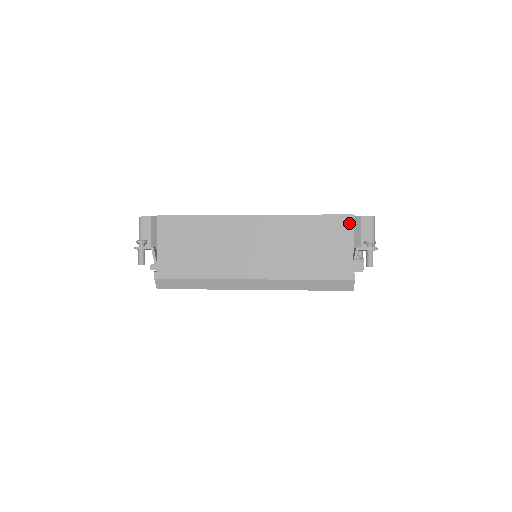
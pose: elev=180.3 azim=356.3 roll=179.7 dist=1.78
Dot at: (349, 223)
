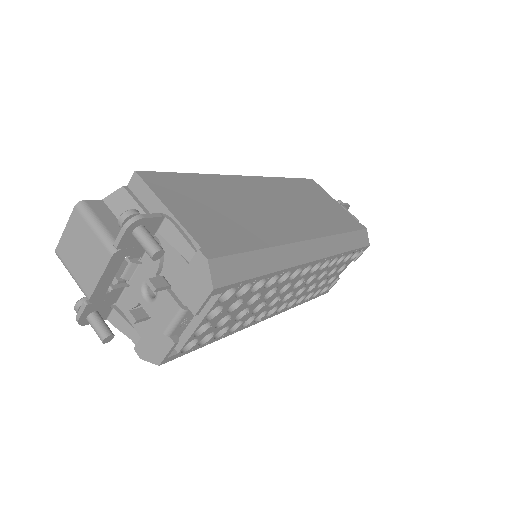
Dot at: (317, 185)
